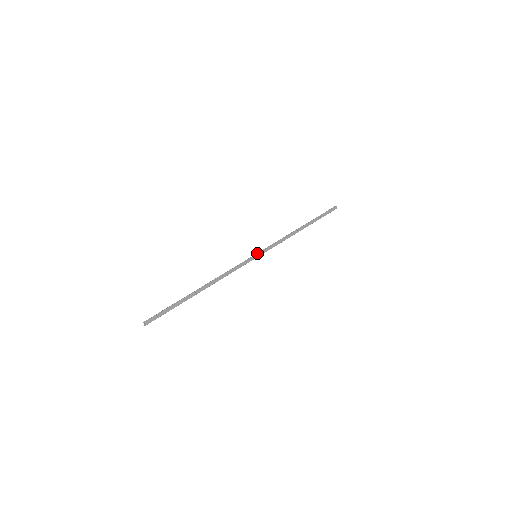
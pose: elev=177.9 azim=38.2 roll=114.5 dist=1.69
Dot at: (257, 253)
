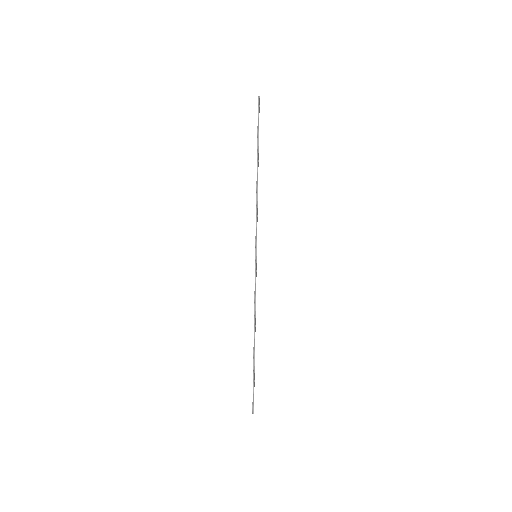
Dot at: (256, 253)
